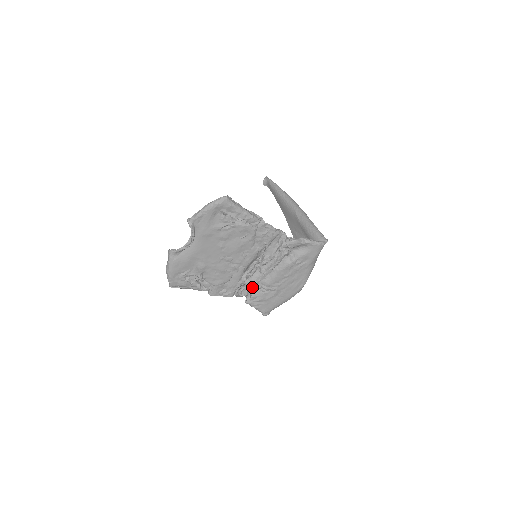
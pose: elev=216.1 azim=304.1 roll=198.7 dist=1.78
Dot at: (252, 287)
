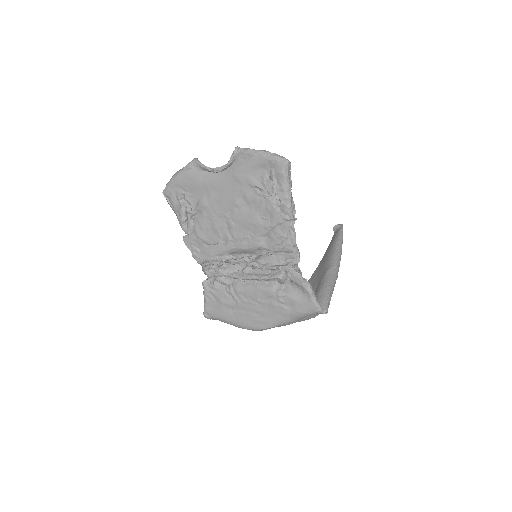
Dot at: (222, 275)
